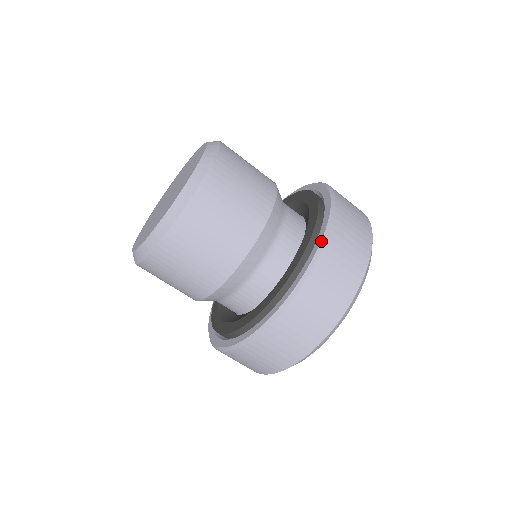
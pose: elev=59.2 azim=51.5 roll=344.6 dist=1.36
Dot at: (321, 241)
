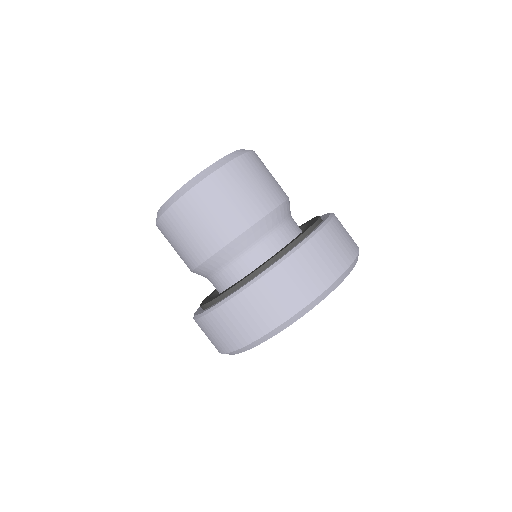
Dot at: (272, 265)
